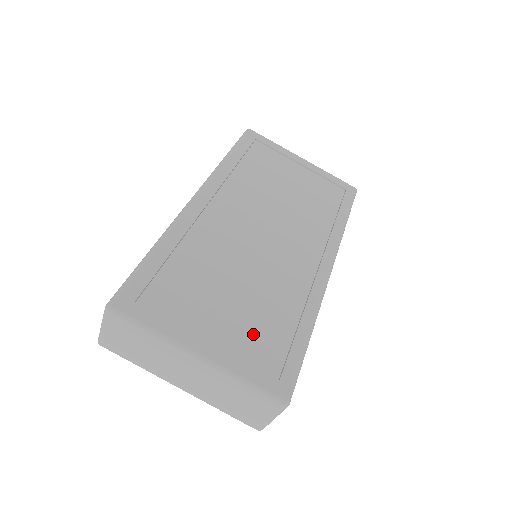
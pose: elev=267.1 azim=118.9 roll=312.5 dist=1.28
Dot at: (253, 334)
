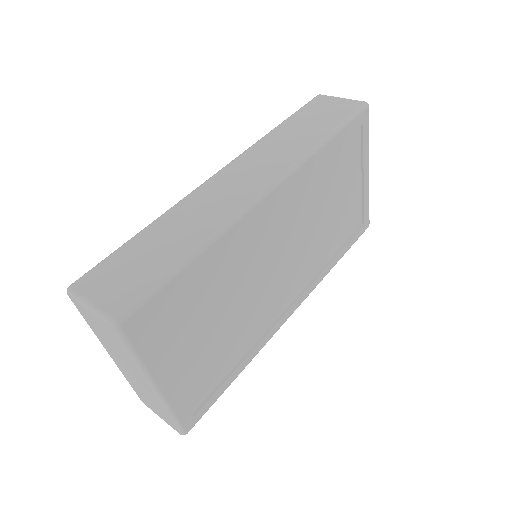
Dot at: (205, 369)
